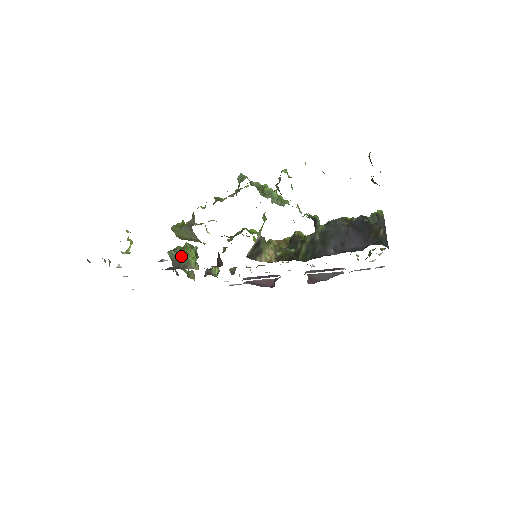
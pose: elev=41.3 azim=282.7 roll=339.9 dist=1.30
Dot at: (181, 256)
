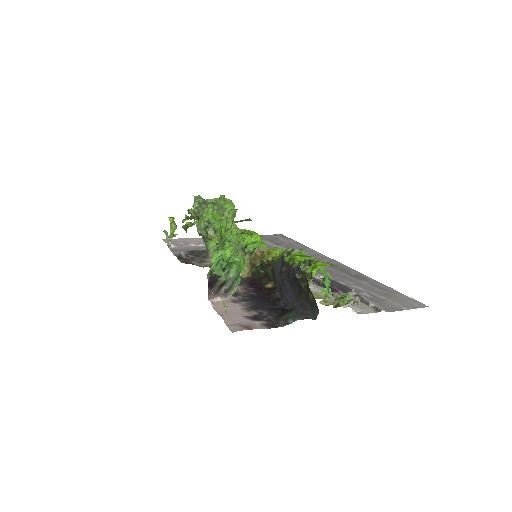
Dot at: (205, 244)
